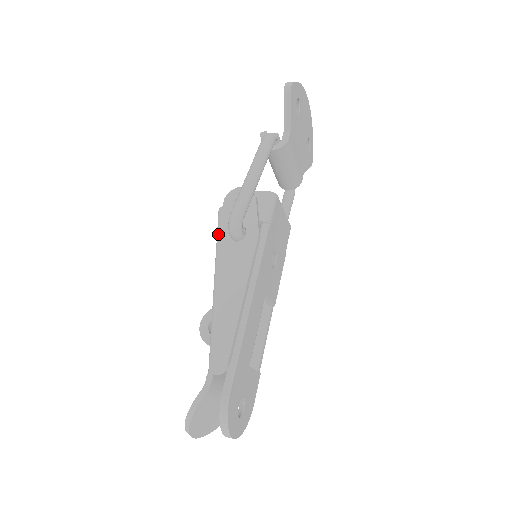
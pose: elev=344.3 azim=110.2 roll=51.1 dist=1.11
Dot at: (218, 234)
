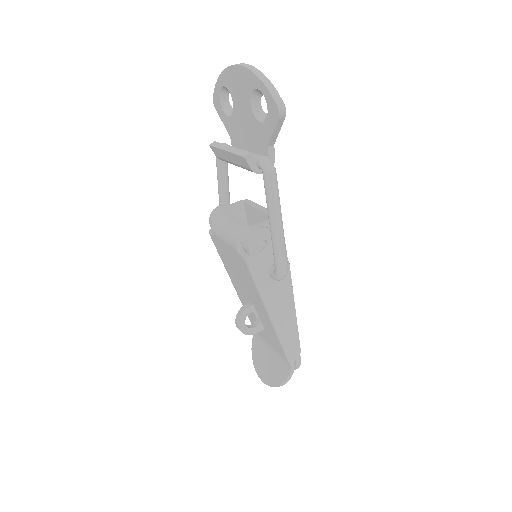
Dot at: (257, 280)
